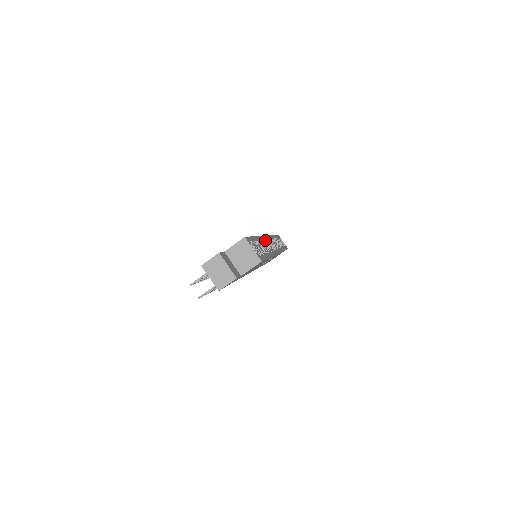
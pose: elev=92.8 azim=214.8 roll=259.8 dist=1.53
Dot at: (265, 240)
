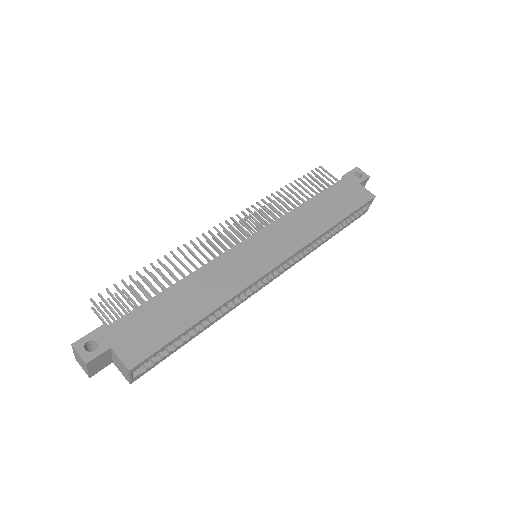
Dot at: occluded
